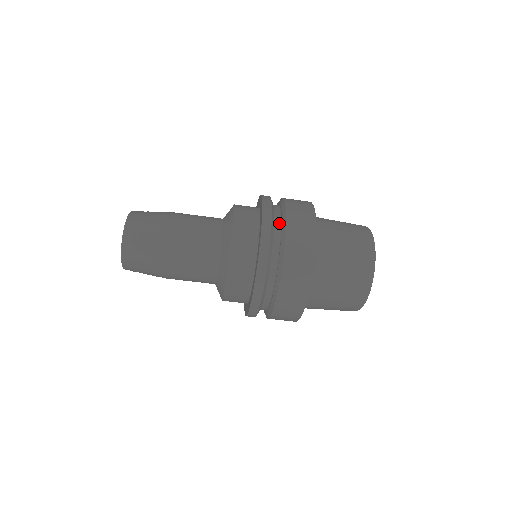
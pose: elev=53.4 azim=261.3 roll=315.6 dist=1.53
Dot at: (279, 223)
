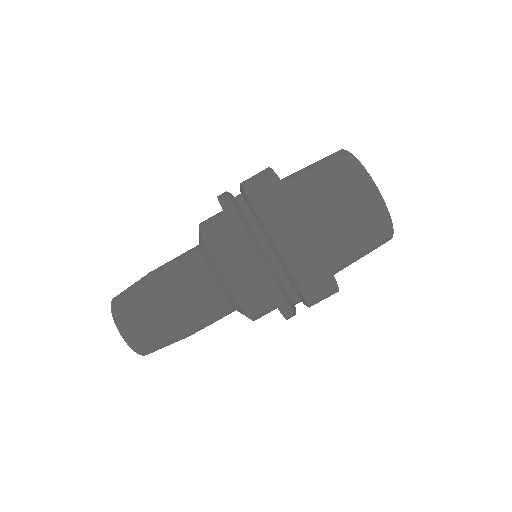
Dot at: (240, 195)
